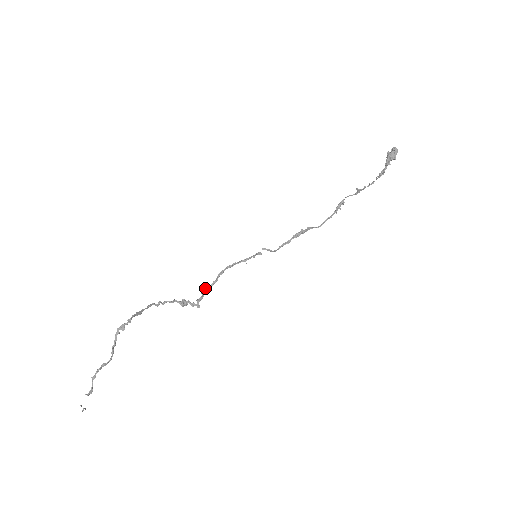
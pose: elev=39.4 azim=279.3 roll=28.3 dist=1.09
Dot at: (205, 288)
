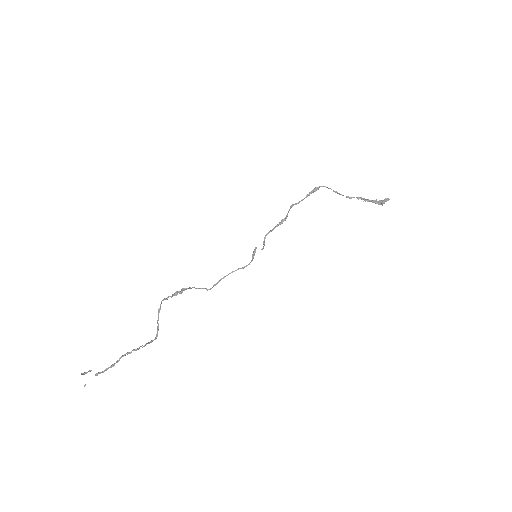
Dot at: occluded
